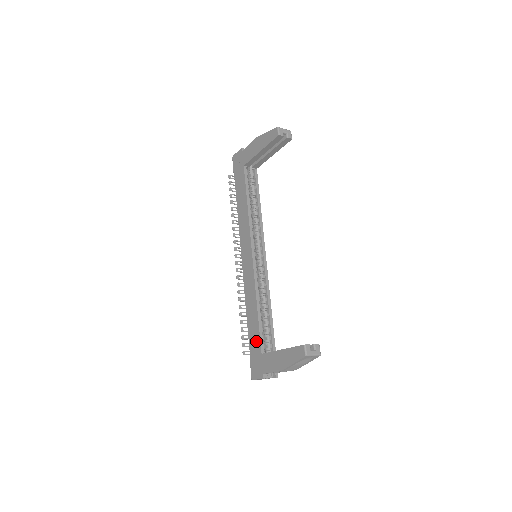
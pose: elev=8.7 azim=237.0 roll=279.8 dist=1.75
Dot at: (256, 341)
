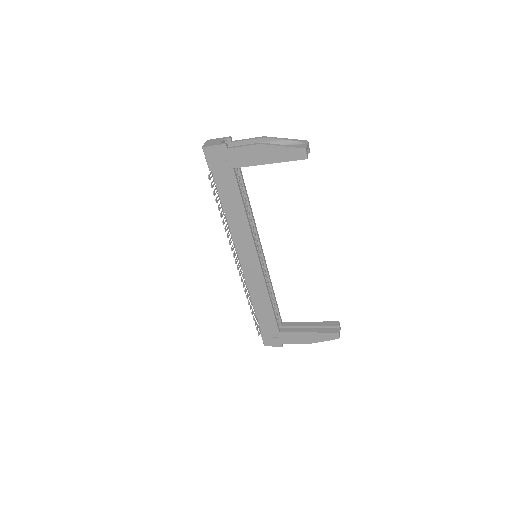
Dot at: (271, 324)
